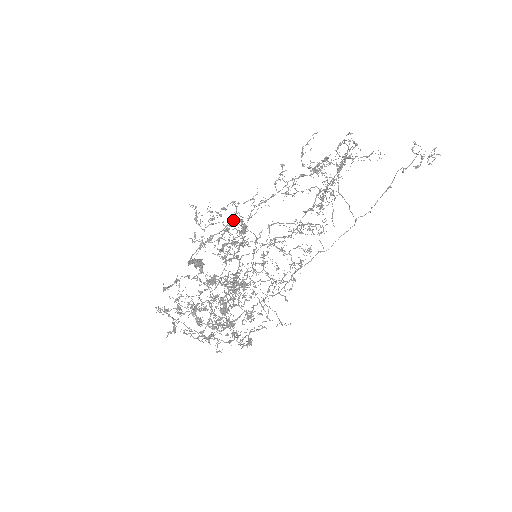
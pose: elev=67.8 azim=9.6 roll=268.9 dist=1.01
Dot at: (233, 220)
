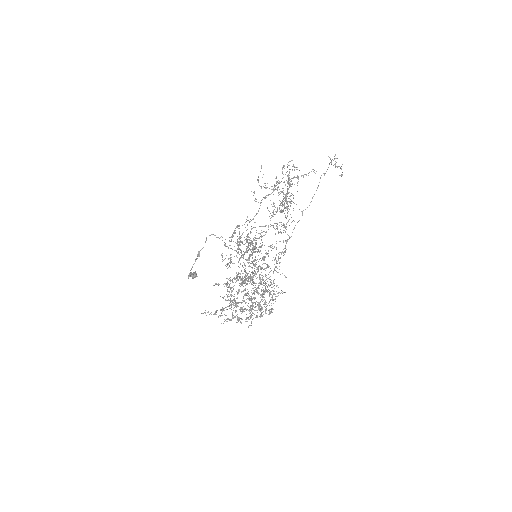
Dot at: occluded
